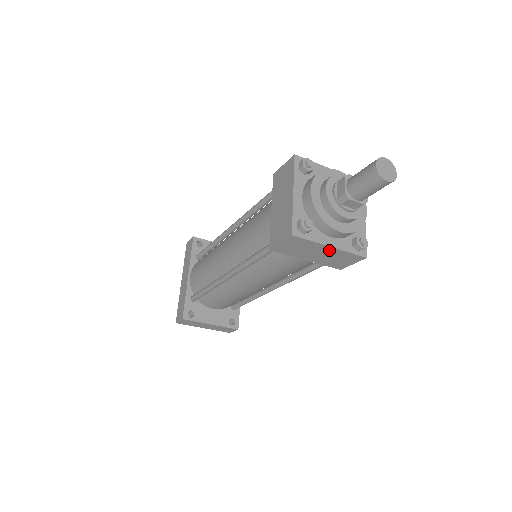
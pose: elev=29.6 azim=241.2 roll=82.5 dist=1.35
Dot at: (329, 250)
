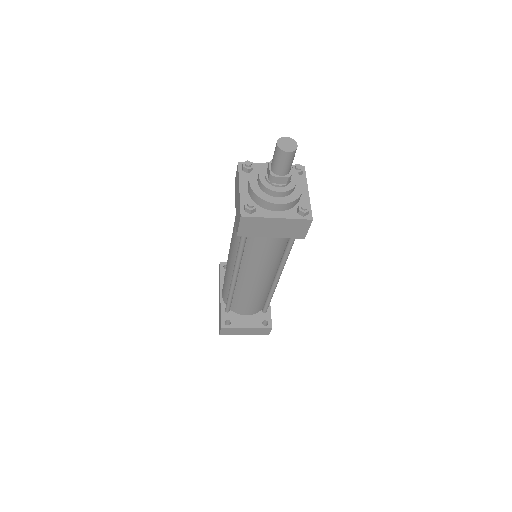
Dot at: (279, 222)
